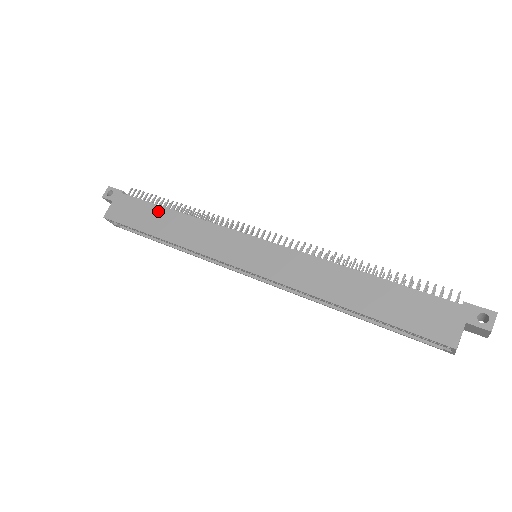
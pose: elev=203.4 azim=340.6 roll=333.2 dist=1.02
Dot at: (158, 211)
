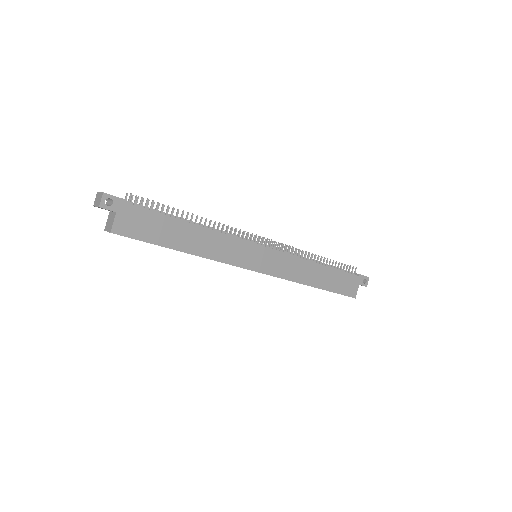
Dot at: (176, 225)
